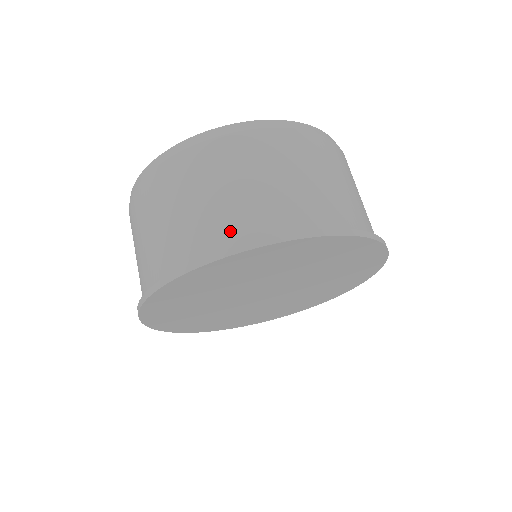
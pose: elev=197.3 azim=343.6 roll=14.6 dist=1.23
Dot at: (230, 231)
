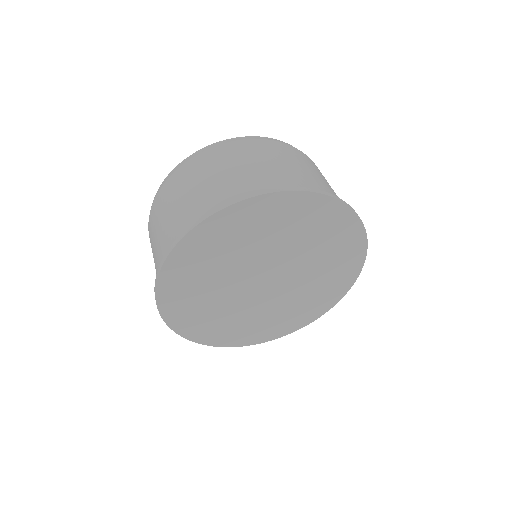
Dot at: (288, 183)
